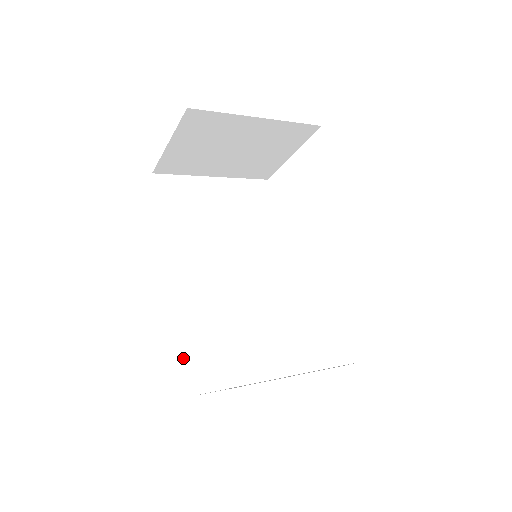
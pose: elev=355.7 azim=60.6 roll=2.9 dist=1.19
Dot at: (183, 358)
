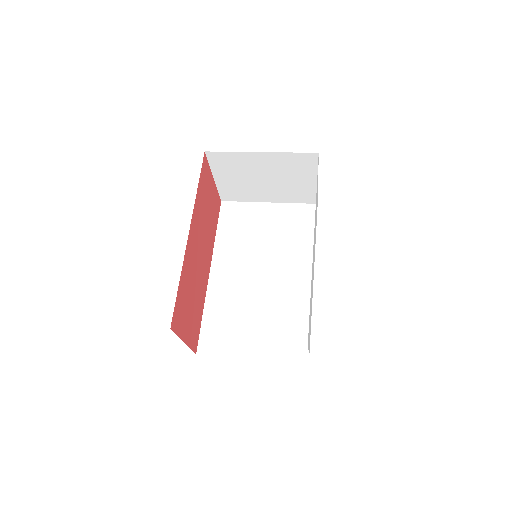
Dot at: (204, 328)
